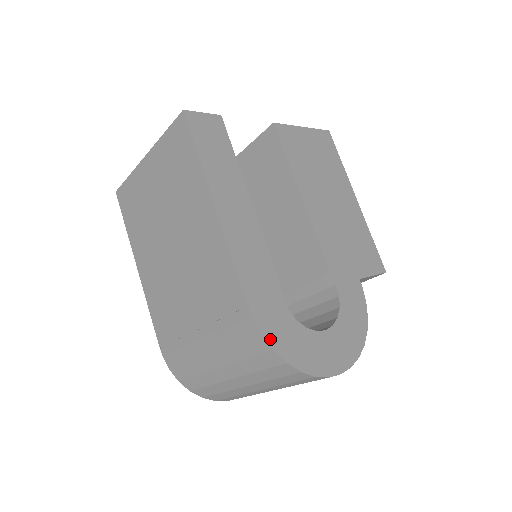
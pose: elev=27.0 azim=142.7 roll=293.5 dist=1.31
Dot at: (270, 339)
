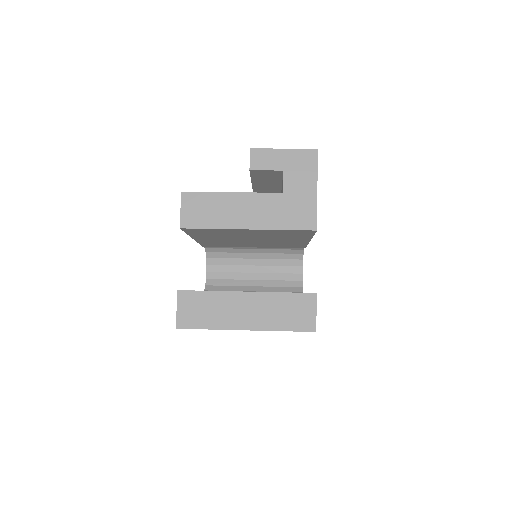
Dot at: occluded
